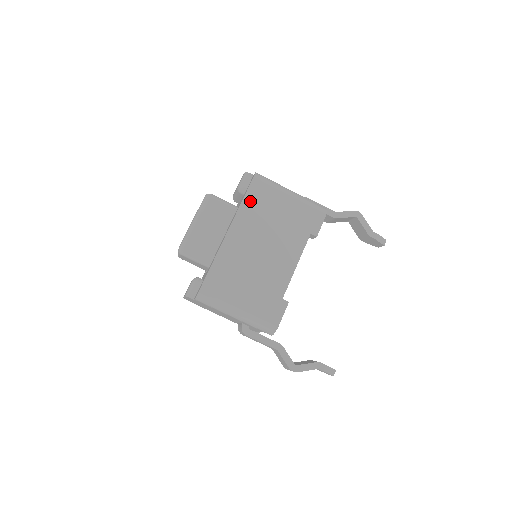
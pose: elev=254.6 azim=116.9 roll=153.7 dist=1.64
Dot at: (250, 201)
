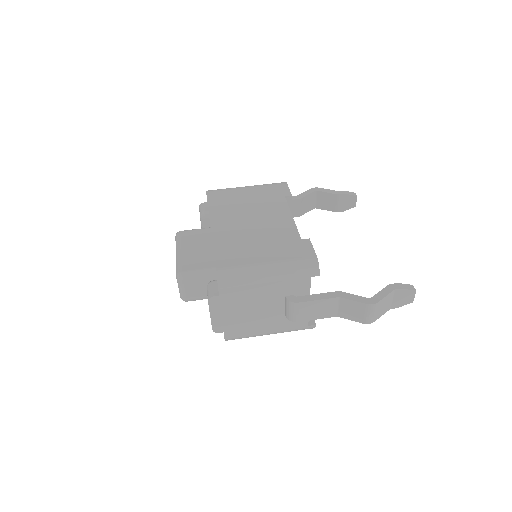
Dot at: (215, 203)
